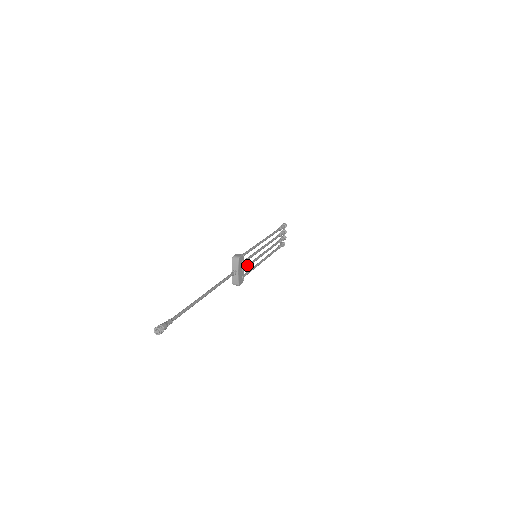
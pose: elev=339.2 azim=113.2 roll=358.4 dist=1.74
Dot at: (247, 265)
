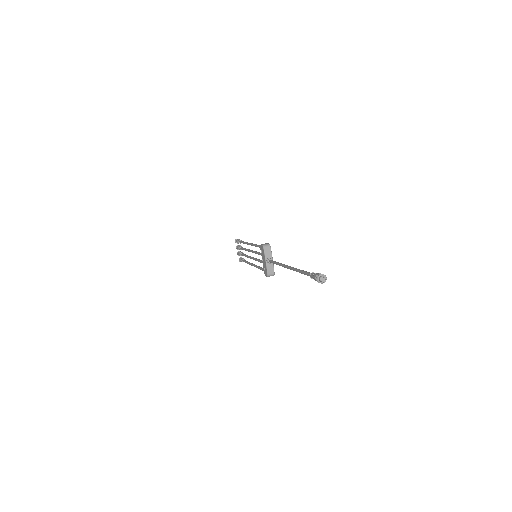
Dot at: occluded
